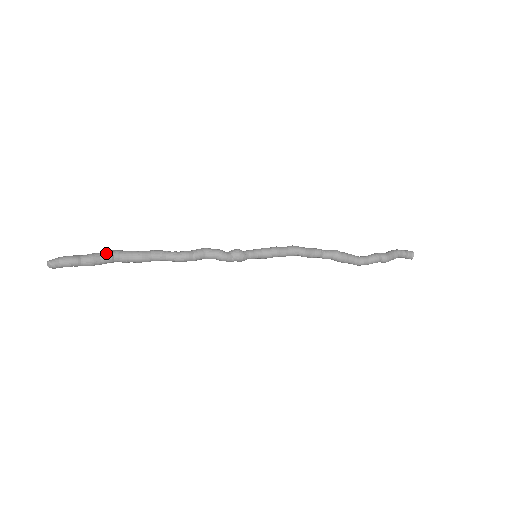
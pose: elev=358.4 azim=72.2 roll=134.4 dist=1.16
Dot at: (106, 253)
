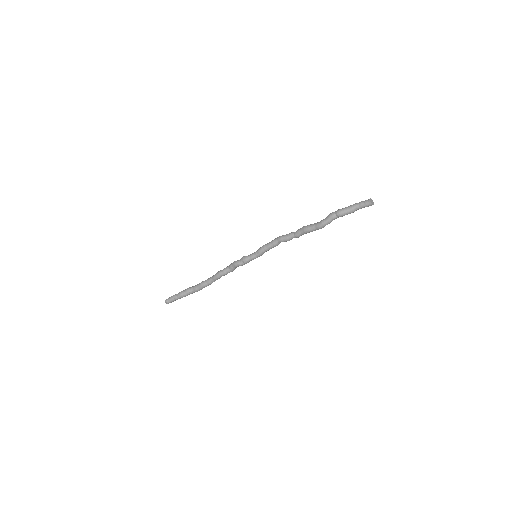
Dot at: (187, 288)
